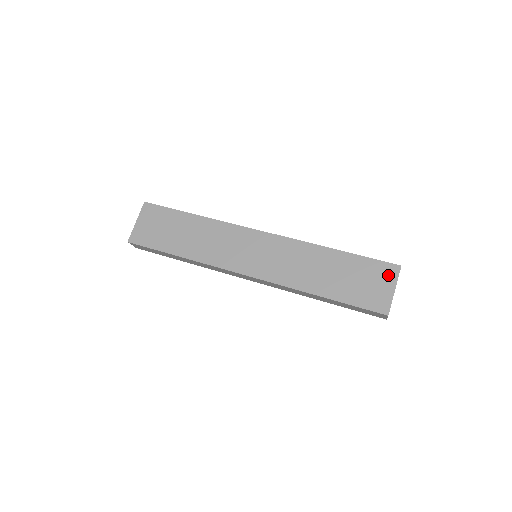
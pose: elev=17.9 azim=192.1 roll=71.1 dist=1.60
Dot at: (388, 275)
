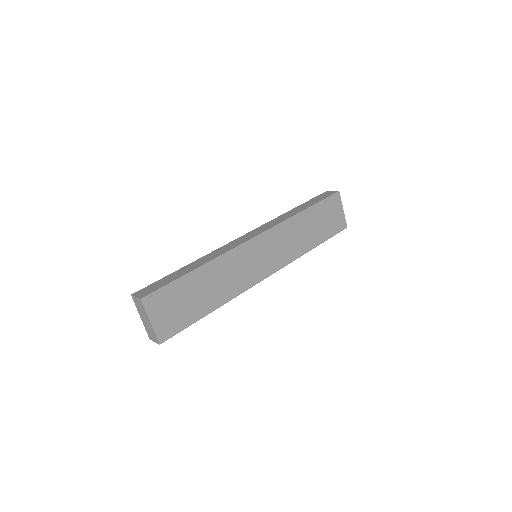
Dot at: (337, 203)
